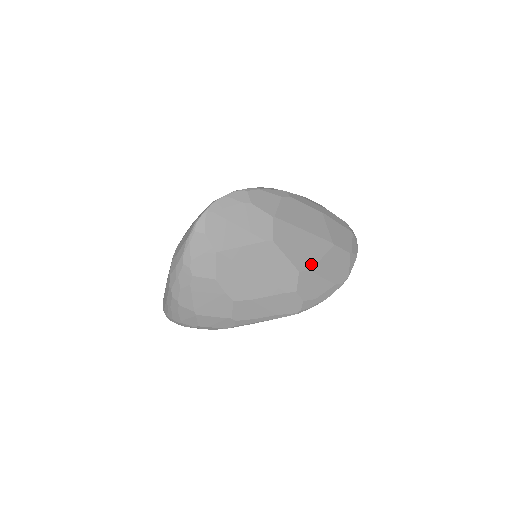
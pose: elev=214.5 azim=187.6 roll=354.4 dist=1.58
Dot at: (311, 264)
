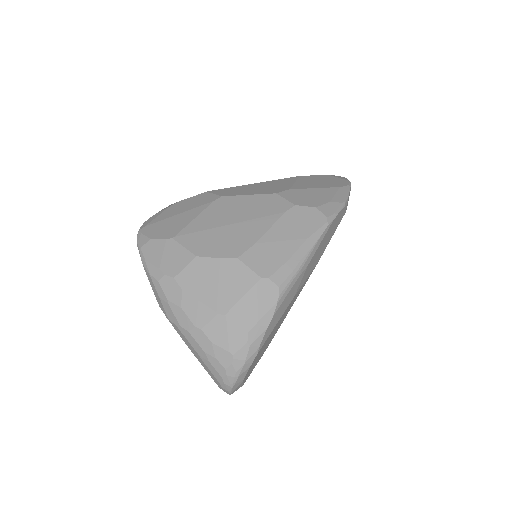
Dot at: (286, 188)
